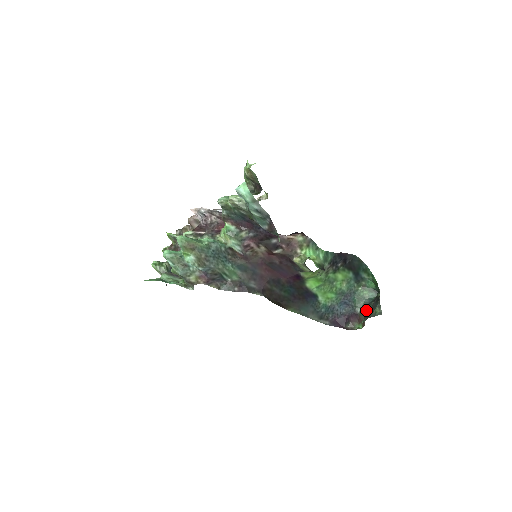
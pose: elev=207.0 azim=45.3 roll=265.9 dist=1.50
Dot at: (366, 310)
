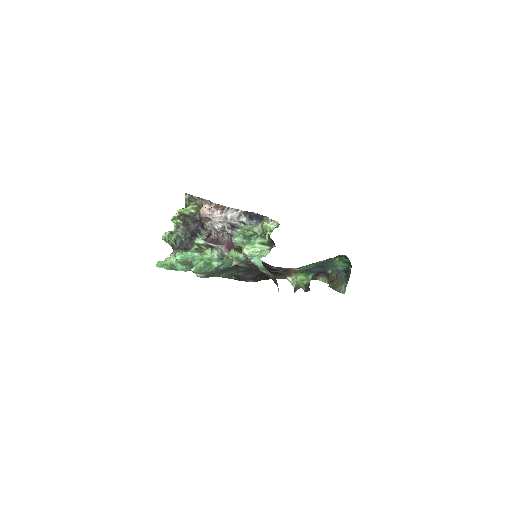
Dot at: (335, 275)
